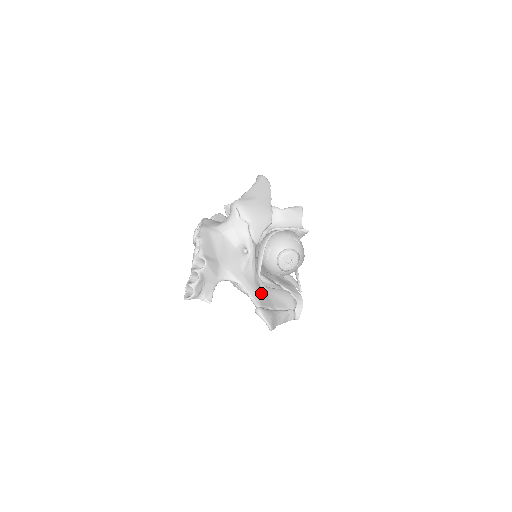
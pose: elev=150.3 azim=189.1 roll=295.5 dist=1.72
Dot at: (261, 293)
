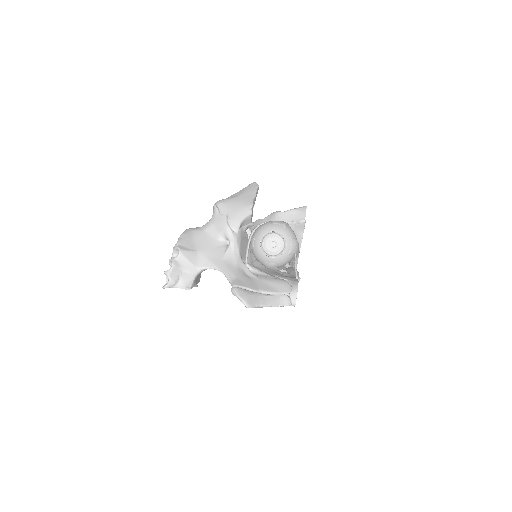
Dot at: (243, 277)
